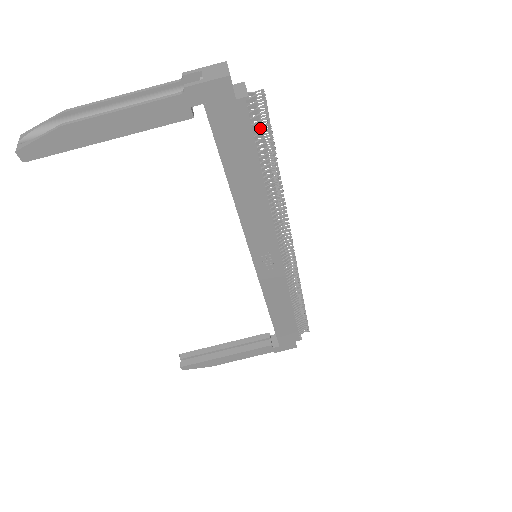
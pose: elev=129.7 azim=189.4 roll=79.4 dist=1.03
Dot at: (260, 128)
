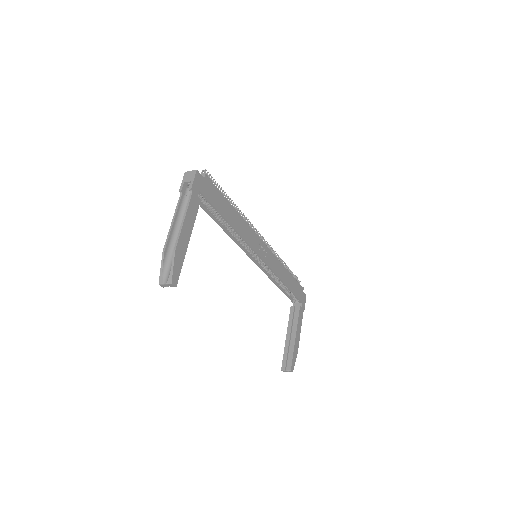
Dot at: occluded
